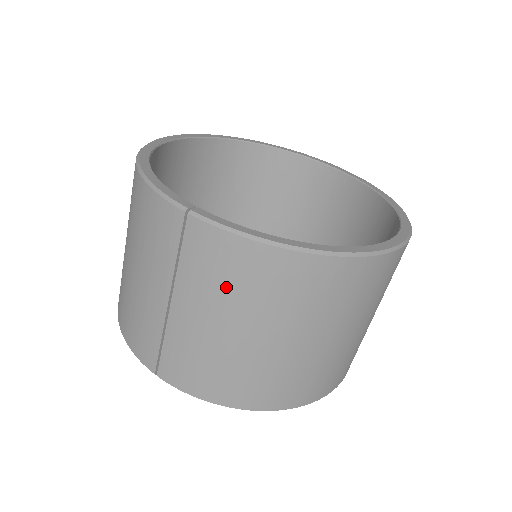
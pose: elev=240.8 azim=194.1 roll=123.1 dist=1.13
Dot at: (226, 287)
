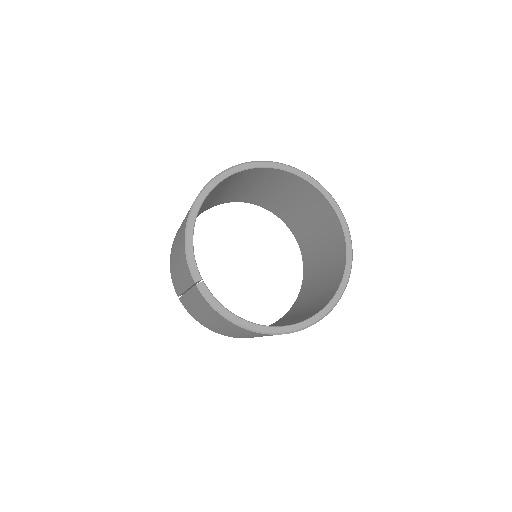
Dot at: (208, 312)
